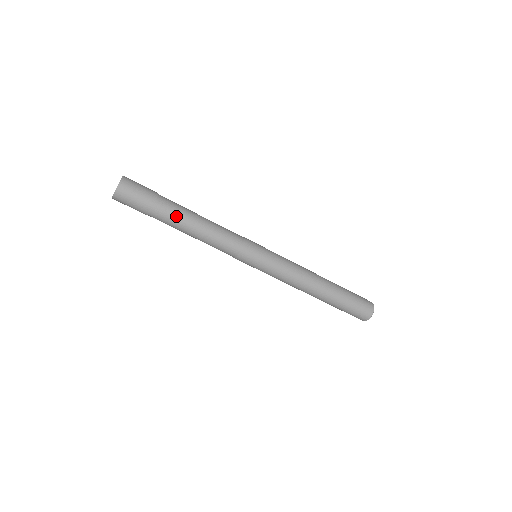
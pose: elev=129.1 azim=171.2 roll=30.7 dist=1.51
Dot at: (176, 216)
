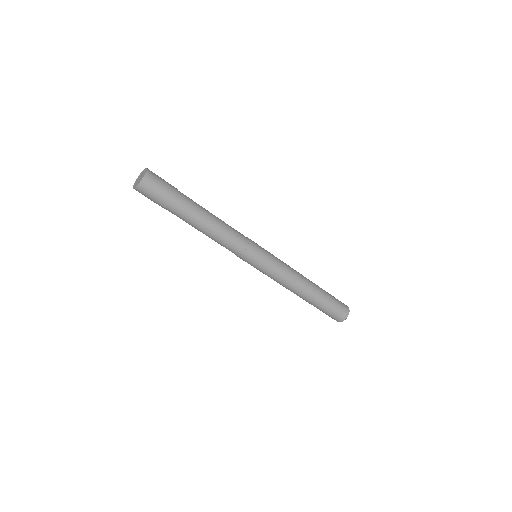
Dot at: (196, 204)
